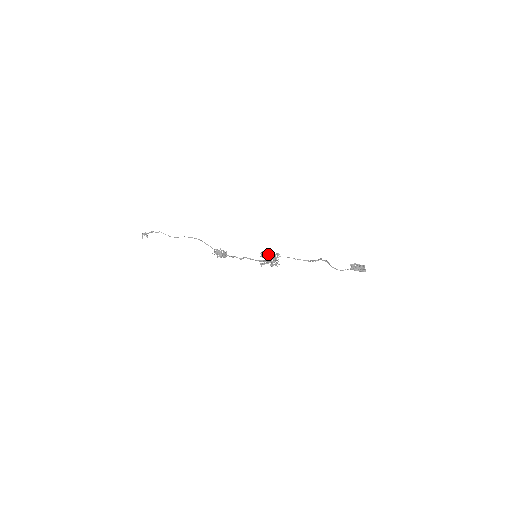
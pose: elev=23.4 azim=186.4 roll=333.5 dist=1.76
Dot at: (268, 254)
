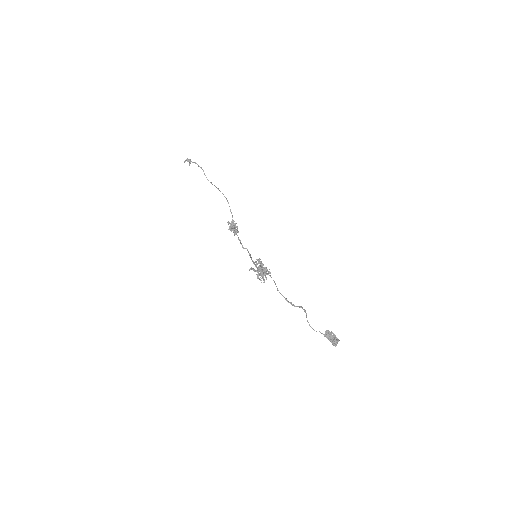
Dot at: (262, 265)
